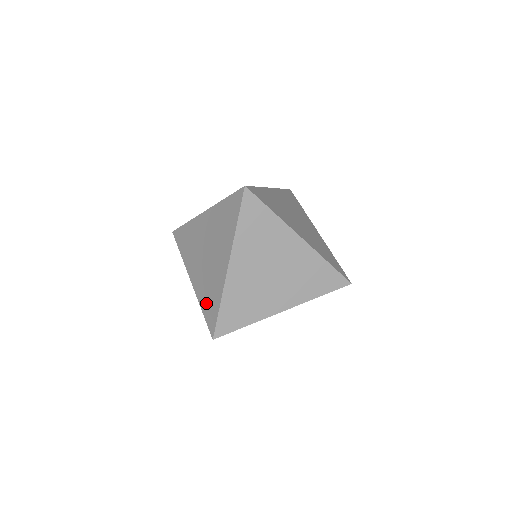
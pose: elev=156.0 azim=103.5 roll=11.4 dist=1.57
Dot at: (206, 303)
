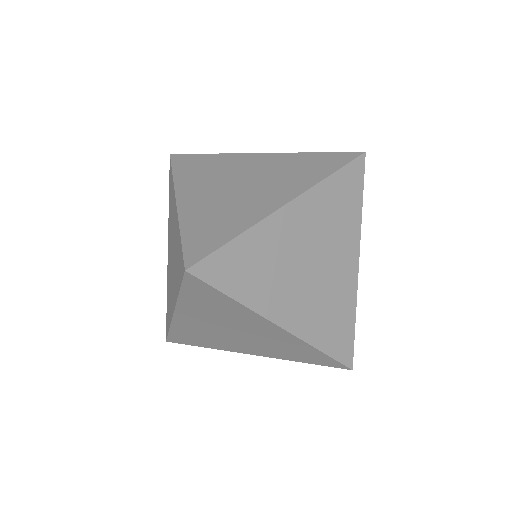
Dot at: (167, 301)
